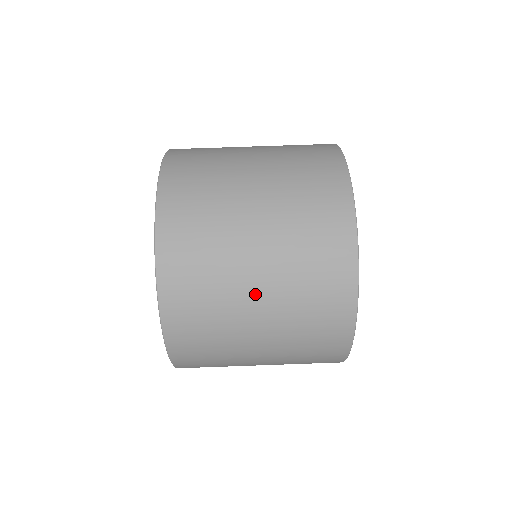
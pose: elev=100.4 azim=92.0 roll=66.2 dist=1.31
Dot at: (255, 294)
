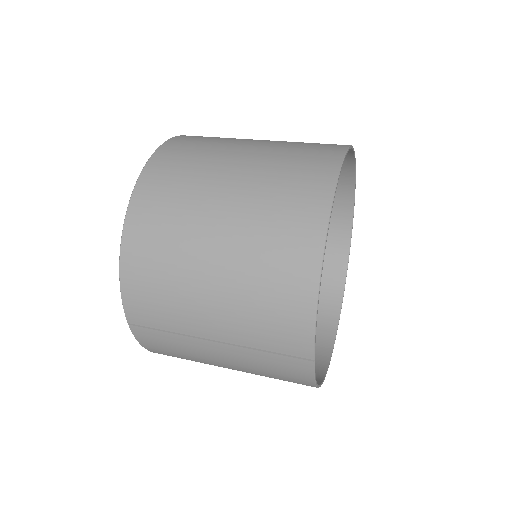
Dot at: occluded
